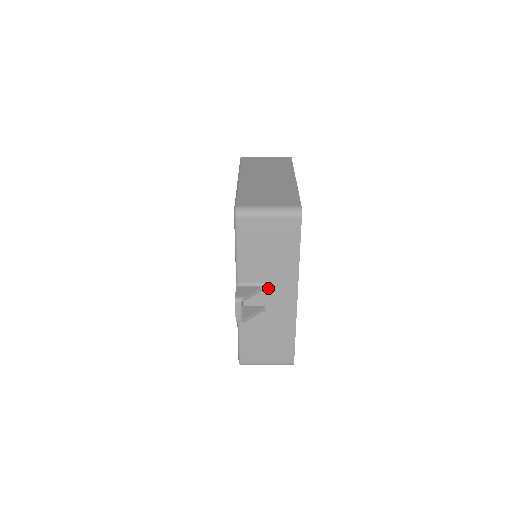
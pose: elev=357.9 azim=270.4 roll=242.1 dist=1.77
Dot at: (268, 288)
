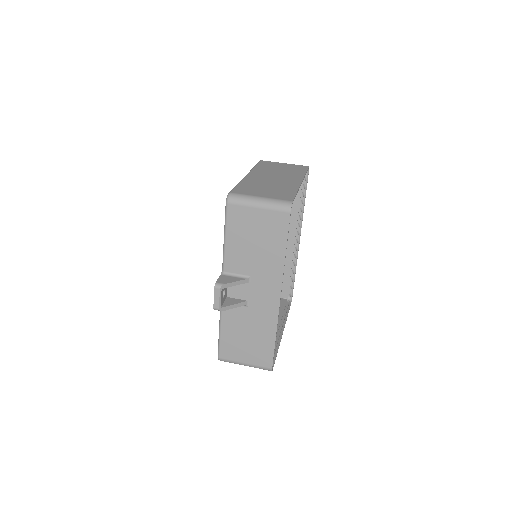
Dot at: (252, 282)
